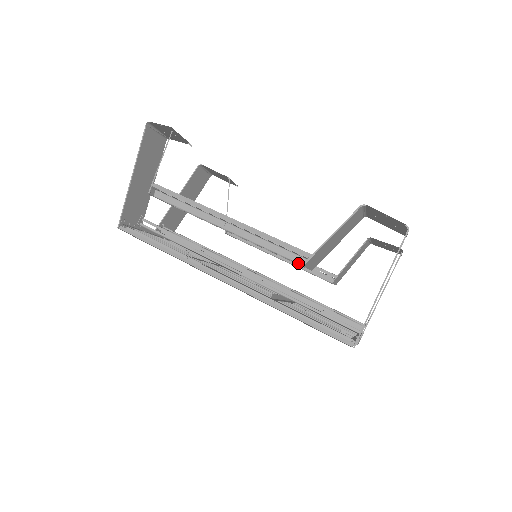
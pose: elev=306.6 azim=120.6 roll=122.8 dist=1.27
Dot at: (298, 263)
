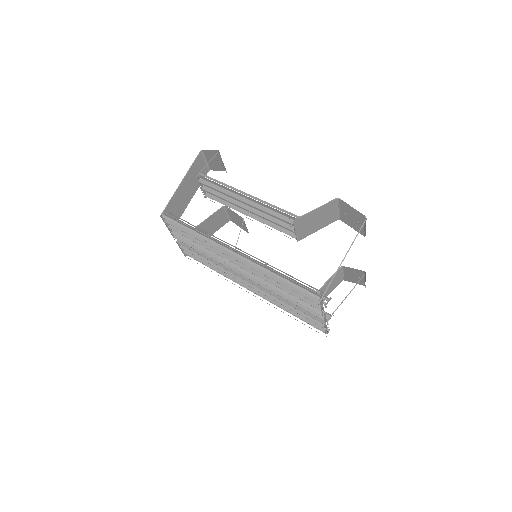
Dot at: occluded
